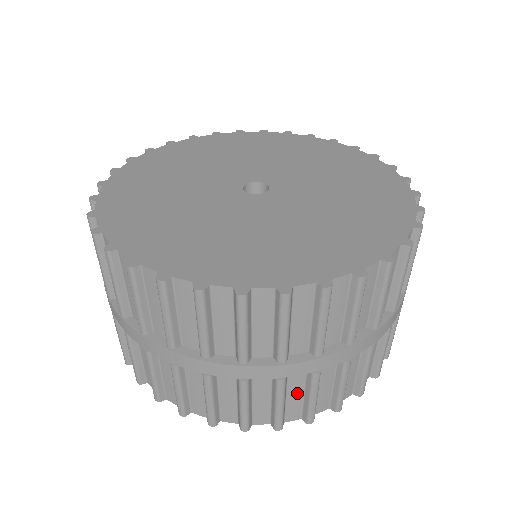
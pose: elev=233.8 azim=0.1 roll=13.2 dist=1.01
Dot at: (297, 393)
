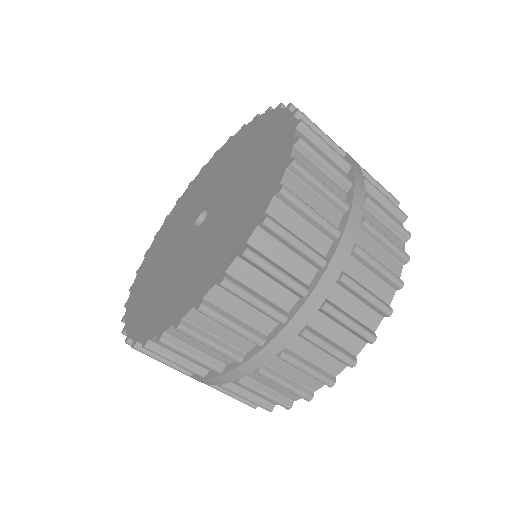
Dot at: (376, 250)
